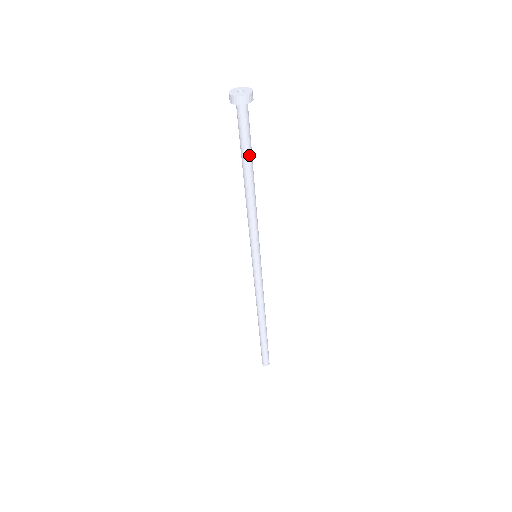
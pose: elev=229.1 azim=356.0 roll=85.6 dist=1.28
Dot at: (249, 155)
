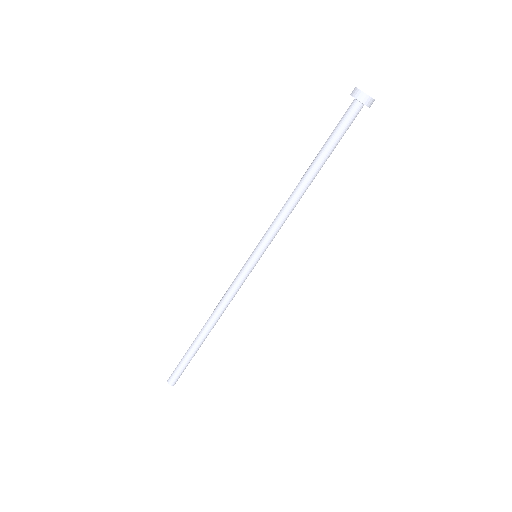
Dot at: (331, 153)
